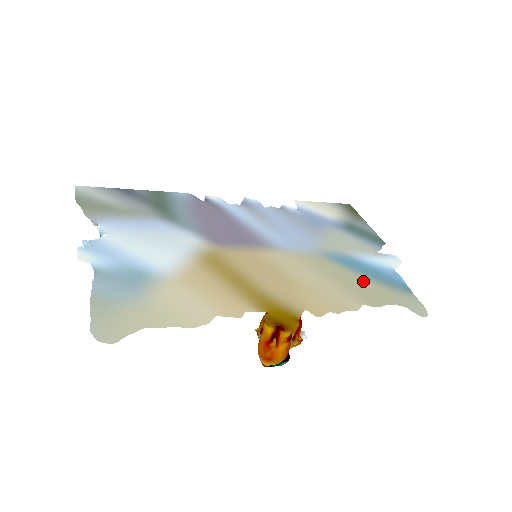
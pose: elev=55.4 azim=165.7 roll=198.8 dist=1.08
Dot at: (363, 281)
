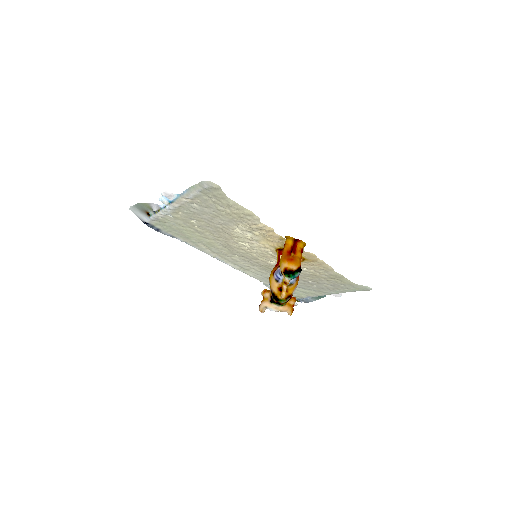
Dot at: occluded
